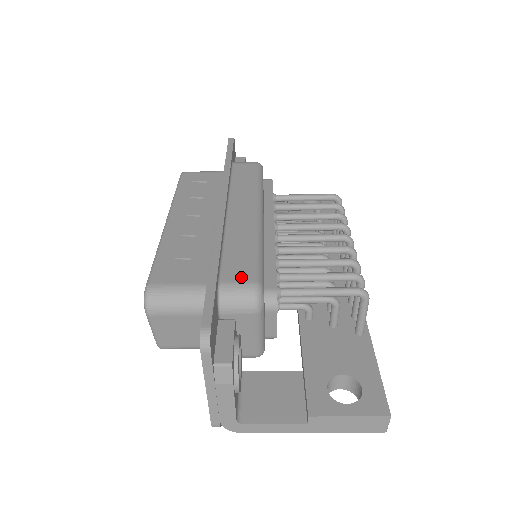
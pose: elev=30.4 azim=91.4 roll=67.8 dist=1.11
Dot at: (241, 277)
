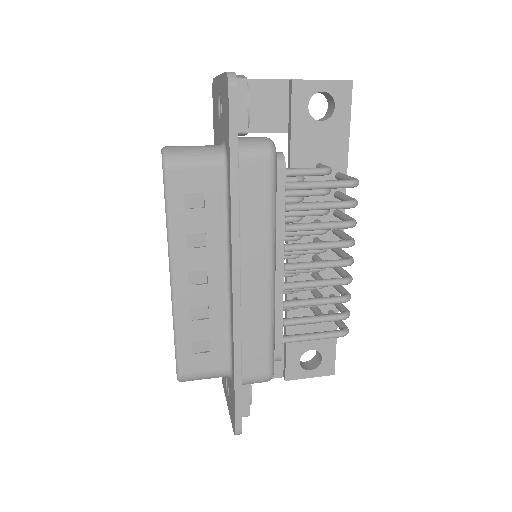
Dot at: (258, 372)
